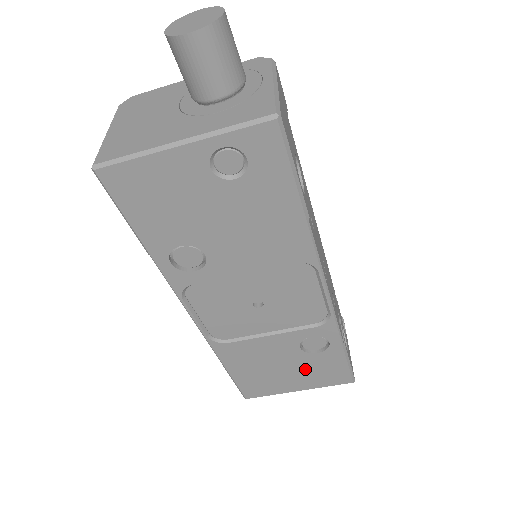
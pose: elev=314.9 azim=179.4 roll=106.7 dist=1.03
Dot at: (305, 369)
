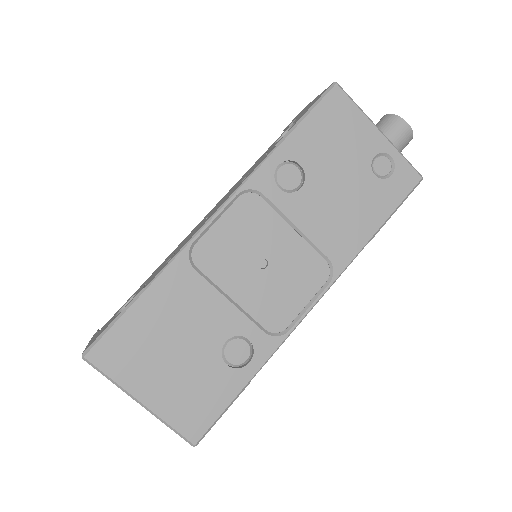
Dot at: (191, 375)
